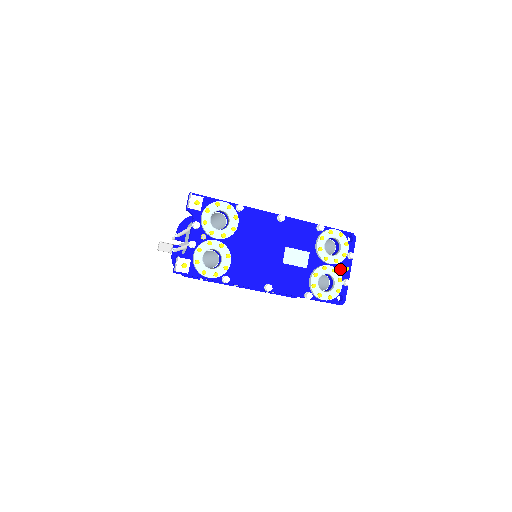
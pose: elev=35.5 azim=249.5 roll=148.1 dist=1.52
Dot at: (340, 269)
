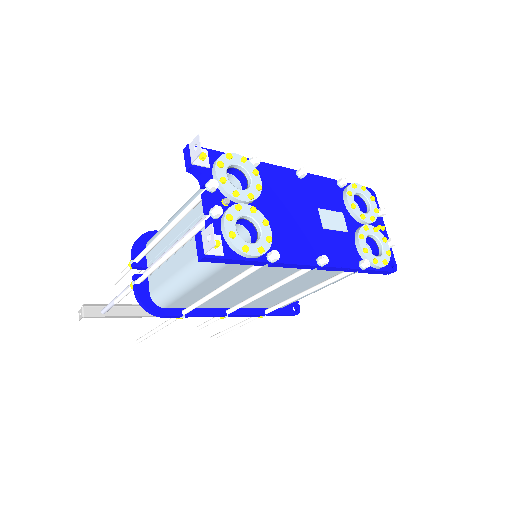
Dot at: occluded
